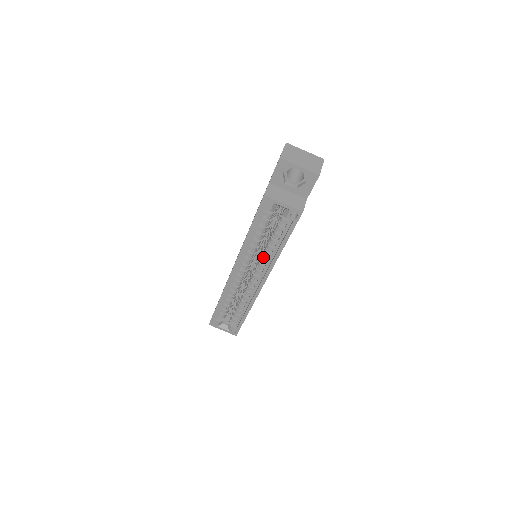
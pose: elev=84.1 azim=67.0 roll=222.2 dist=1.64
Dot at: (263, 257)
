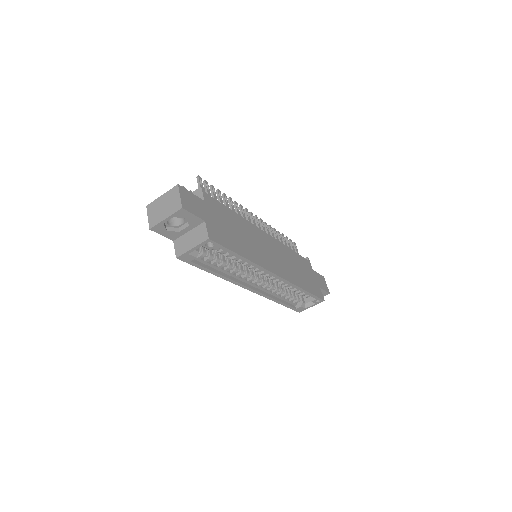
Dot at: (249, 266)
